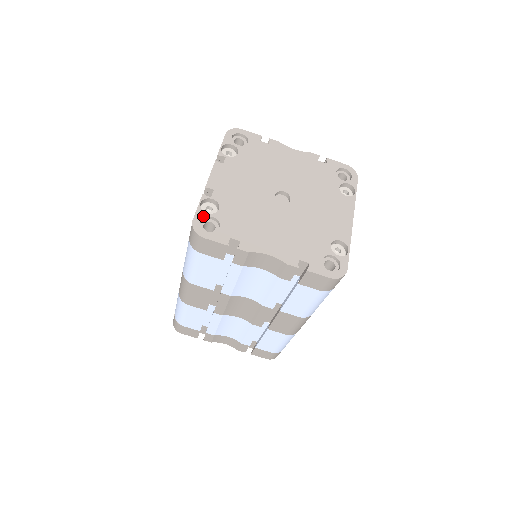
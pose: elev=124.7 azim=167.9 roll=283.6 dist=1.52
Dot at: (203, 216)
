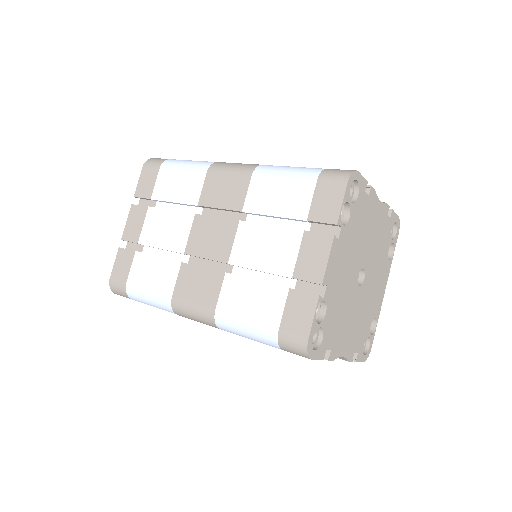
Dot at: (315, 330)
